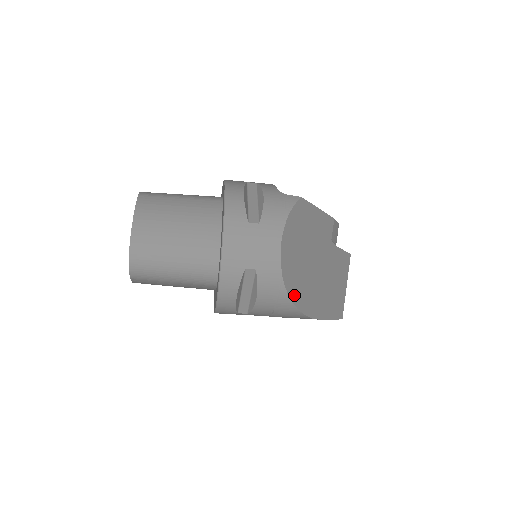
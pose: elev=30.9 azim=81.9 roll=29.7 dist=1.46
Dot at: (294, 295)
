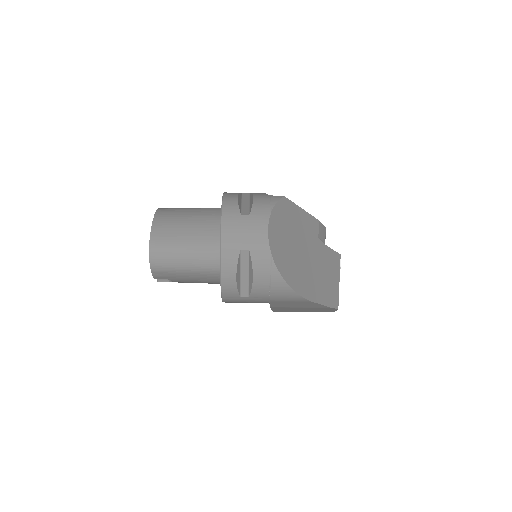
Dot at: (285, 273)
